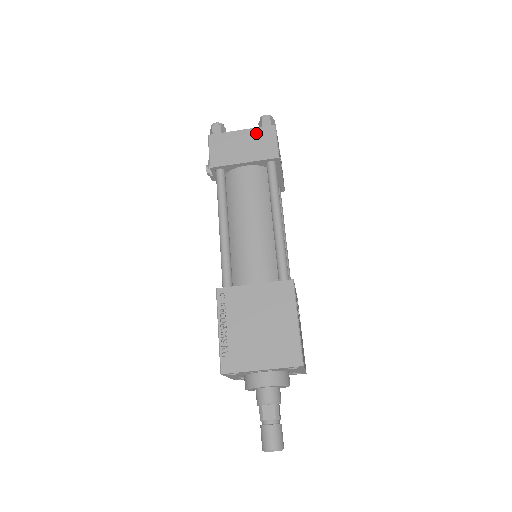
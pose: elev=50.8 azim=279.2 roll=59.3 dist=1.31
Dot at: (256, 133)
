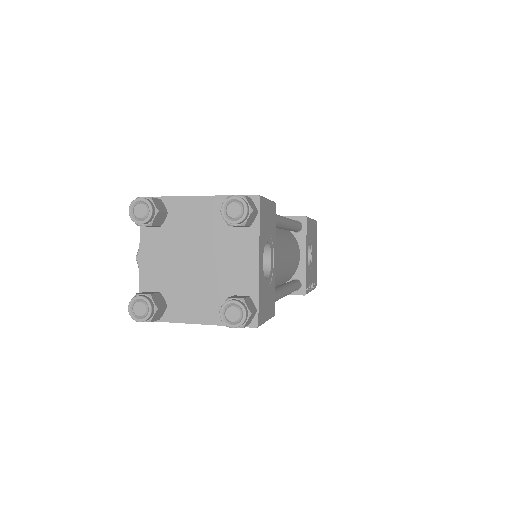
Dot at: occluded
